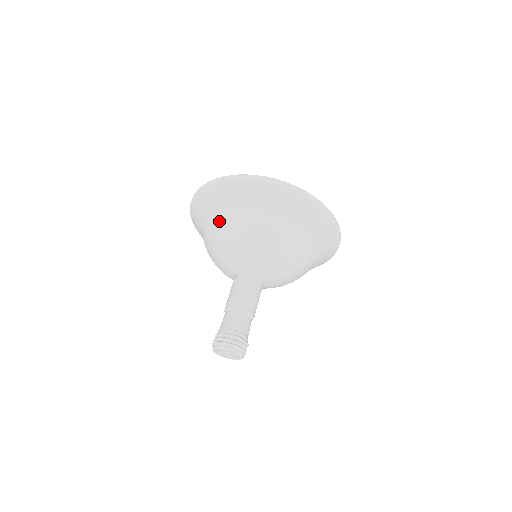
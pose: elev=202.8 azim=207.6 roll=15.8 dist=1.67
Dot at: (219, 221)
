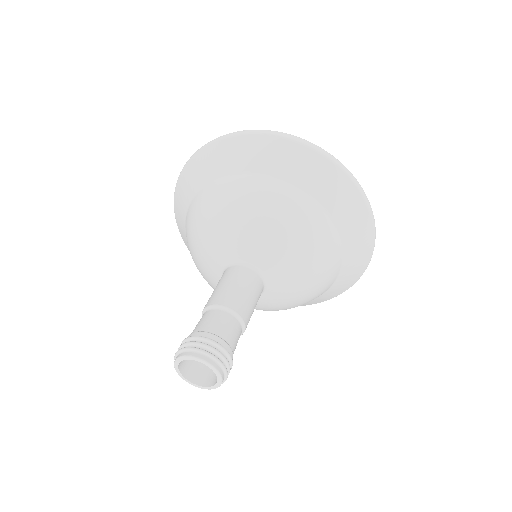
Dot at: occluded
